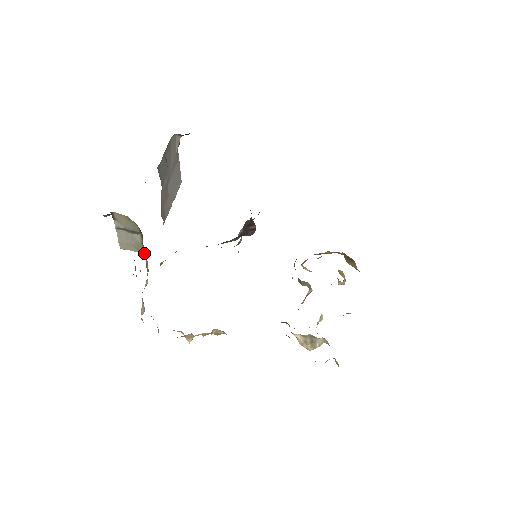
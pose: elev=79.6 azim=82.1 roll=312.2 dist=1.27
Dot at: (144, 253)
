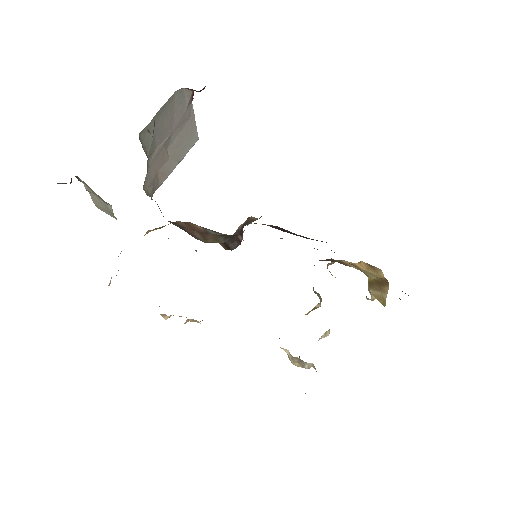
Dot at: occluded
